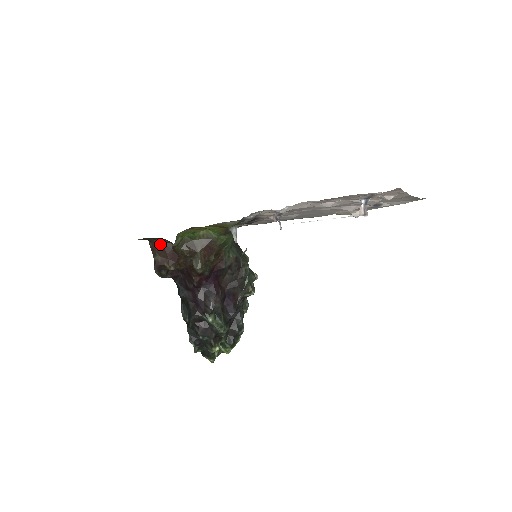
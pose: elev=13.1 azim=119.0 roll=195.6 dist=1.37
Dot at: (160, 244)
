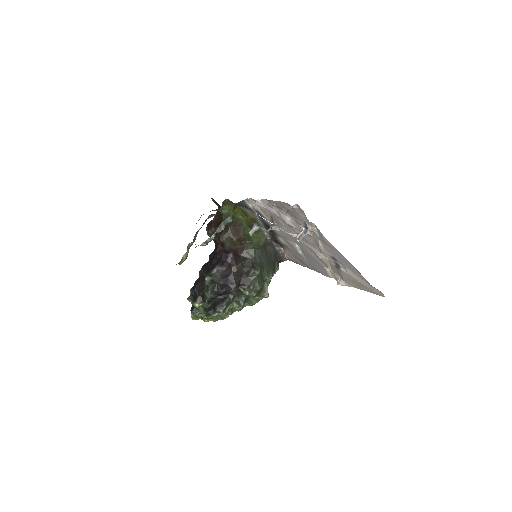
Dot at: (220, 212)
